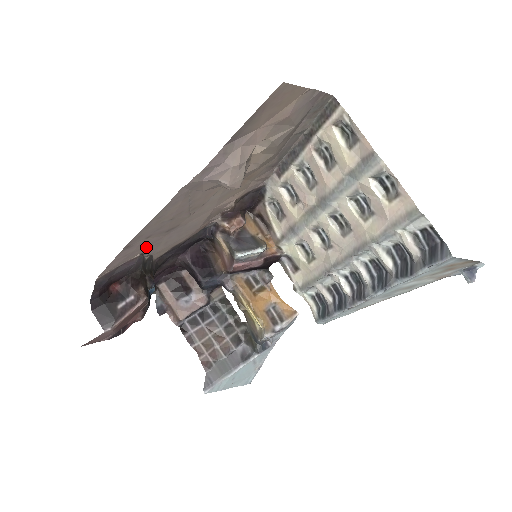
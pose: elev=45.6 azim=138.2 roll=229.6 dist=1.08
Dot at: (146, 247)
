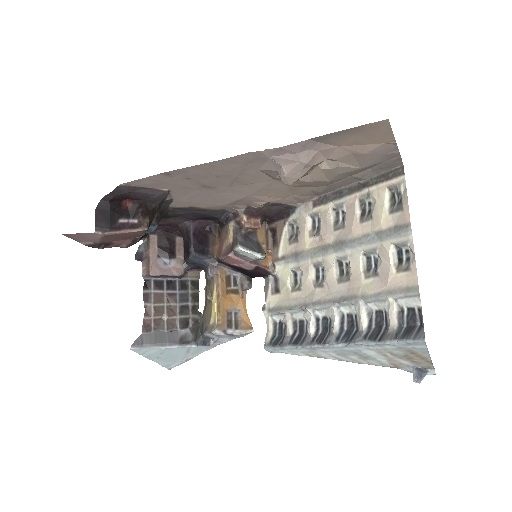
Dot at: (177, 187)
